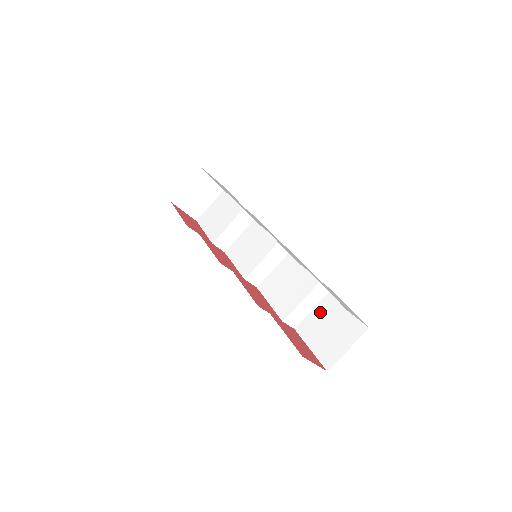
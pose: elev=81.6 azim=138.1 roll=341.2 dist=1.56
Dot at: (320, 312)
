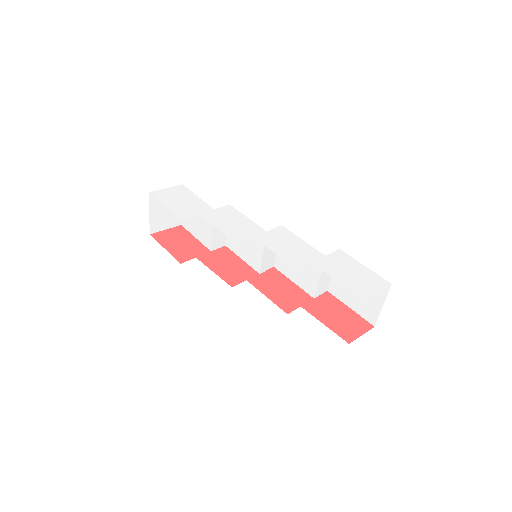
Dot at: occluded
